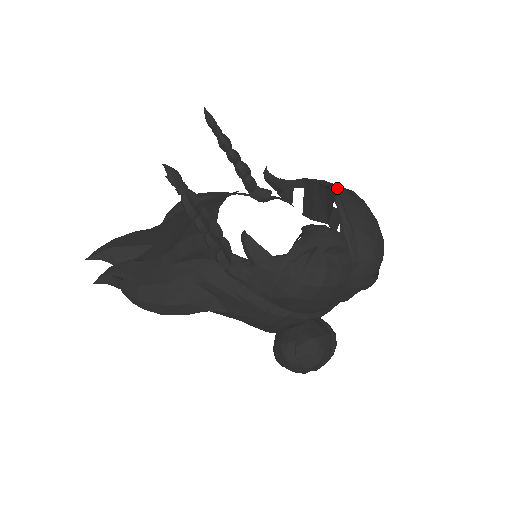
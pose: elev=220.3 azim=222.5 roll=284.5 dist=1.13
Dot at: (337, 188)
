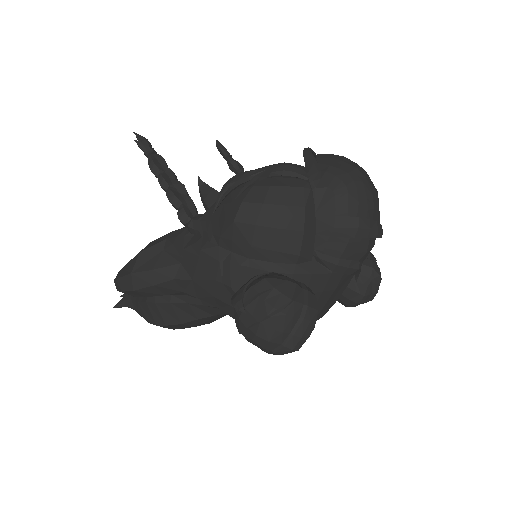
Dot at: occluded
